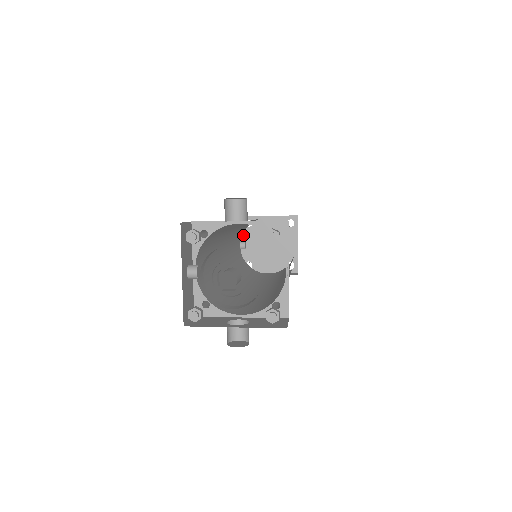
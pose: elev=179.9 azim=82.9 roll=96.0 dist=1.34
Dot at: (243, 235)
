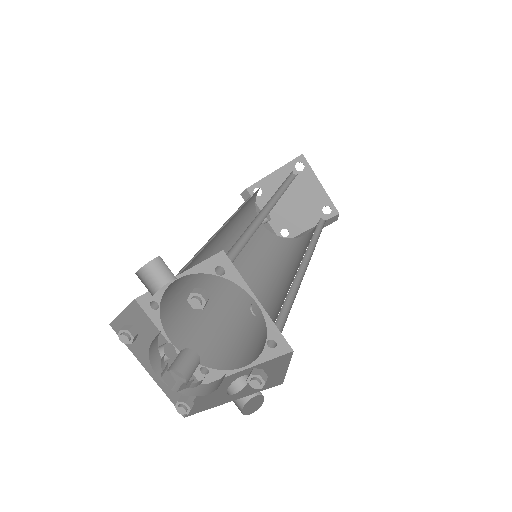
Dot at: (260, 206)
